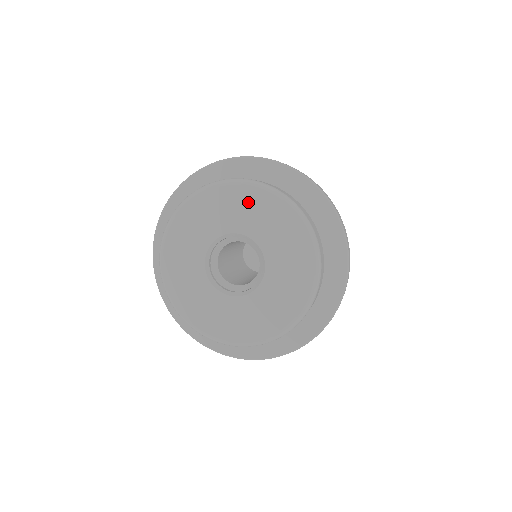
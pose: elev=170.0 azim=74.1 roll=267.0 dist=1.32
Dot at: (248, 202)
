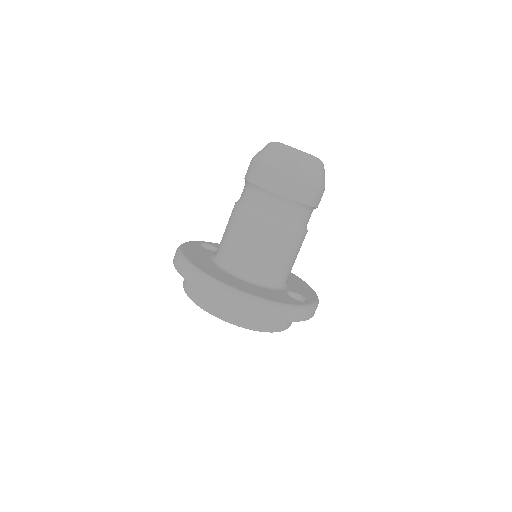
Dot at: occluded
